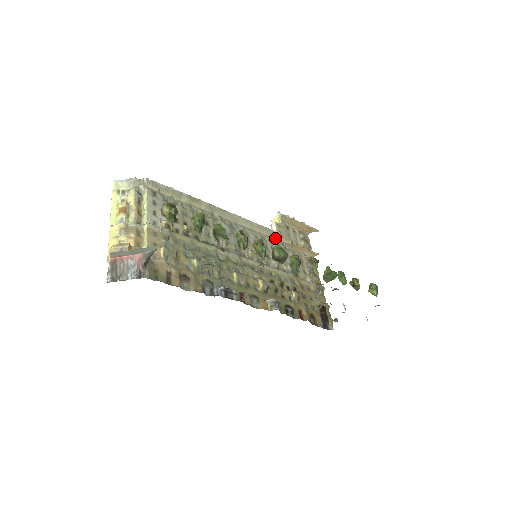
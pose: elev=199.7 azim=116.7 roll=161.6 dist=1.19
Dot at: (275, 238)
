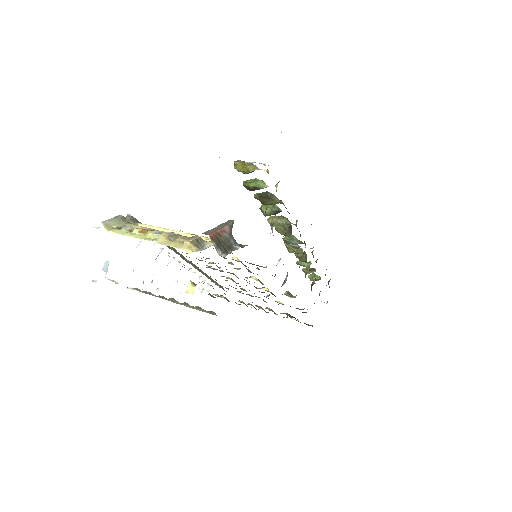
Dot at: (217, 285)
